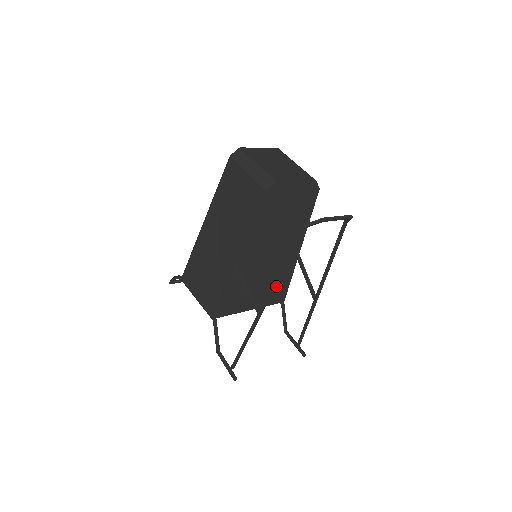
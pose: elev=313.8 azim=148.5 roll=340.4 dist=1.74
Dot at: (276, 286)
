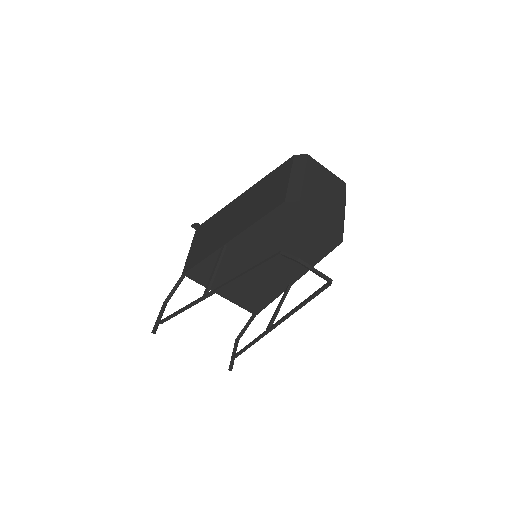
Dot at: (255, 295)
